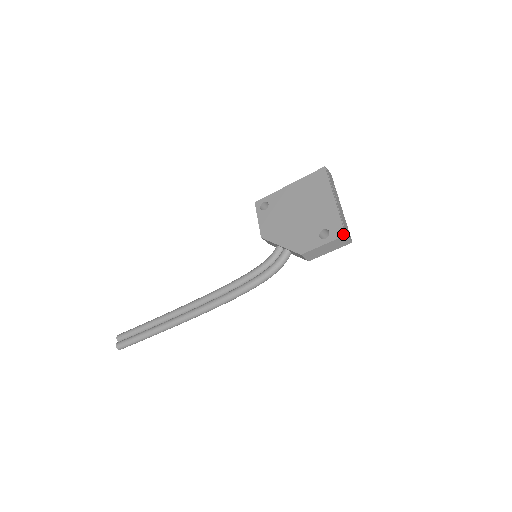
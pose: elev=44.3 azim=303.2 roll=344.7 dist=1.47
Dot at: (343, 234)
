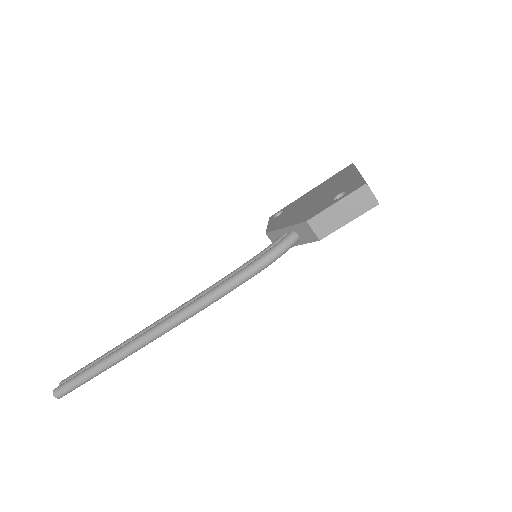
Dot at: (363, 184)
